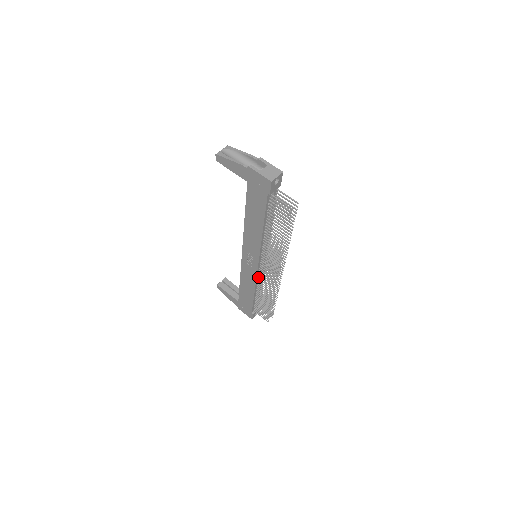
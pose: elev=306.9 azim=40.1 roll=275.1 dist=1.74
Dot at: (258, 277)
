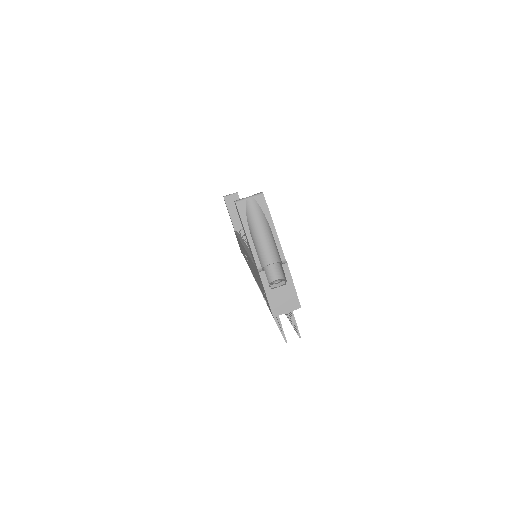
Dot at: occluded
